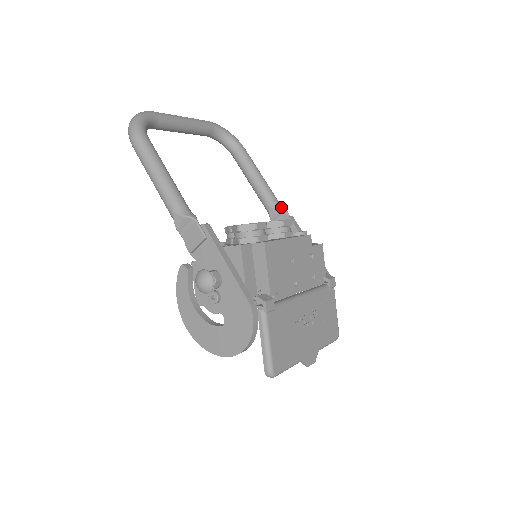
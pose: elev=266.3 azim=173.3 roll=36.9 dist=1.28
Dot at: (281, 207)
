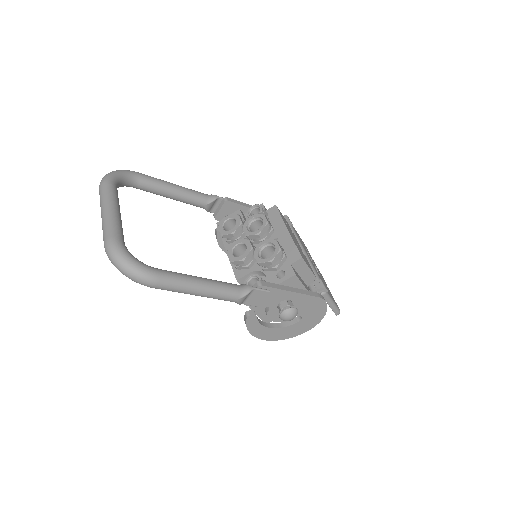
Dot at: (212, 197)
